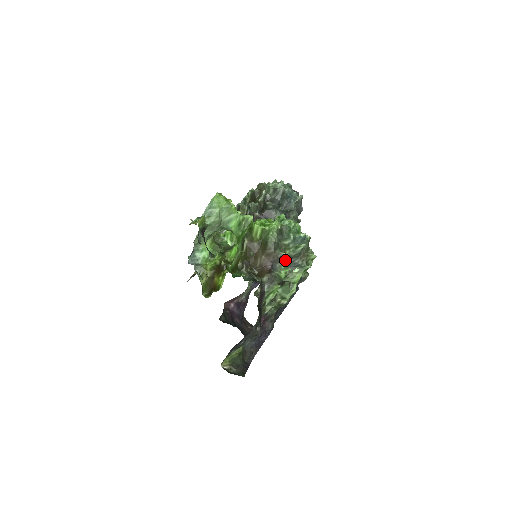
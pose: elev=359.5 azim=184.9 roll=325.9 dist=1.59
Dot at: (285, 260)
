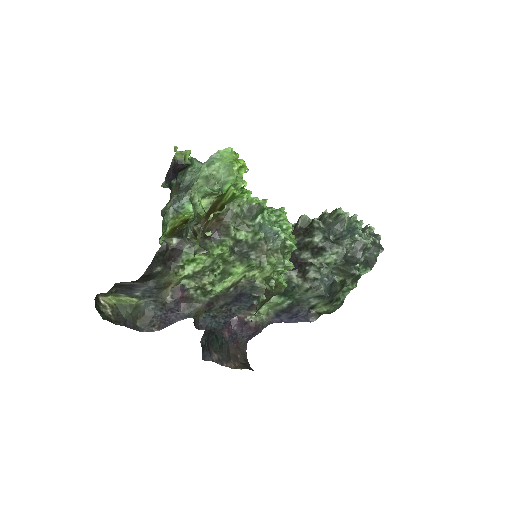
Dot at: (240, 244)
